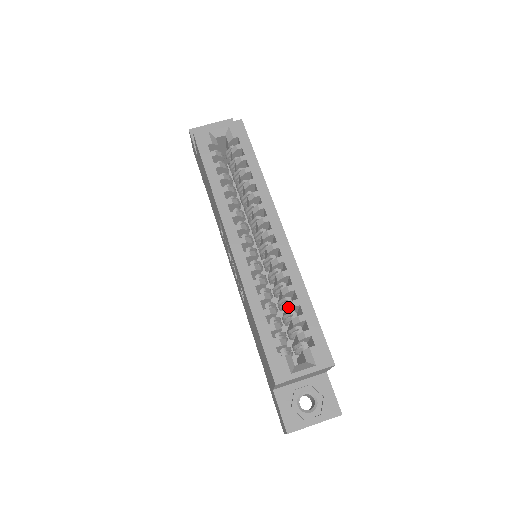
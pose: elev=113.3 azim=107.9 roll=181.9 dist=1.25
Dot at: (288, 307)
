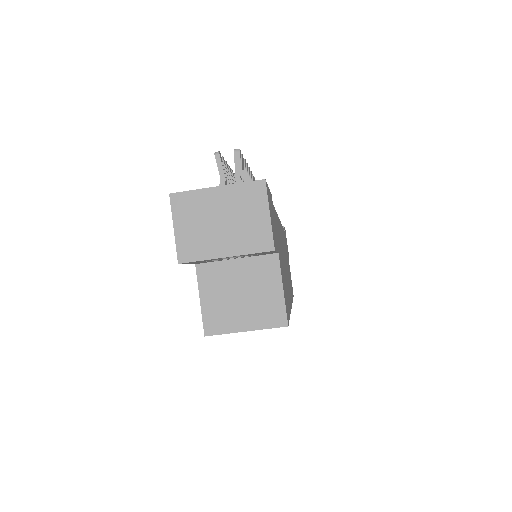
Dot at: occluded
